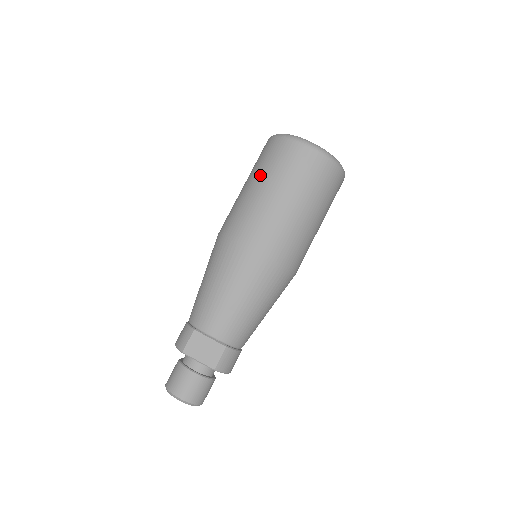
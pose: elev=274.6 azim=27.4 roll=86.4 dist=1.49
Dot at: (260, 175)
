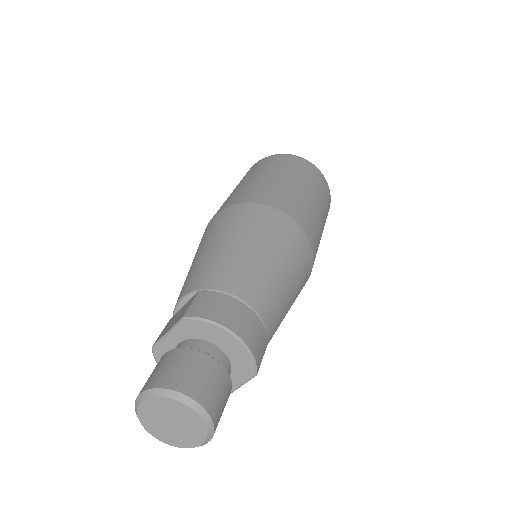
Dot at: occluded
